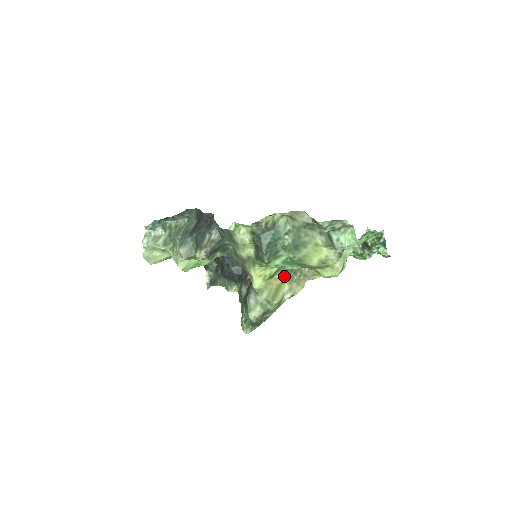
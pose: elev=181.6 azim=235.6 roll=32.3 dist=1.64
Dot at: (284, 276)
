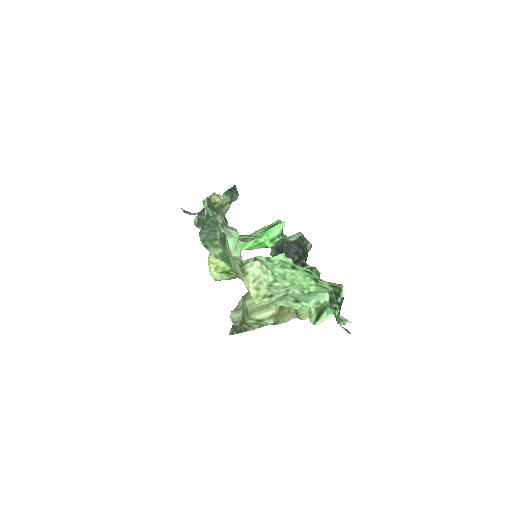
Dot at: occluded
